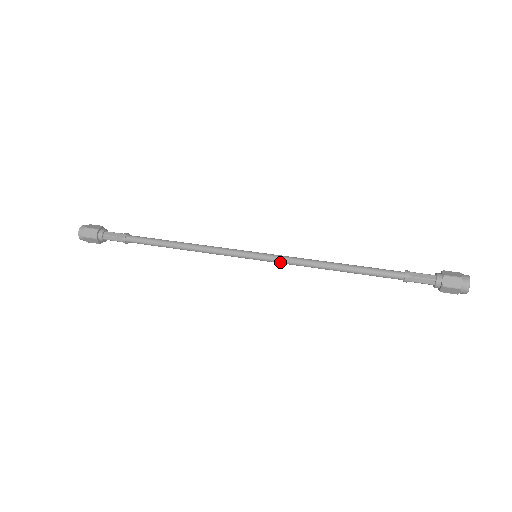
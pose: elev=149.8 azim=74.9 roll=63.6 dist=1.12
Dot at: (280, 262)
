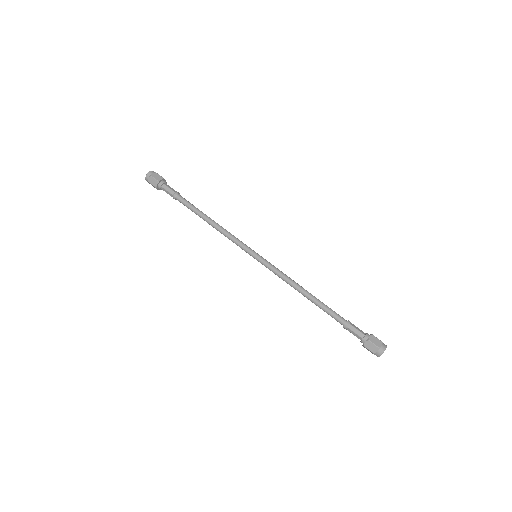
Dot at: (270, 269)
